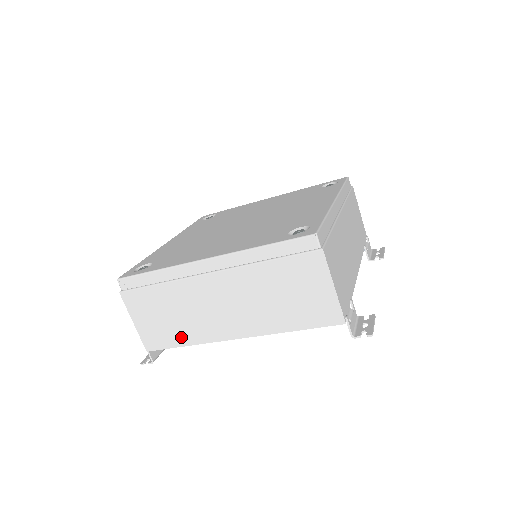
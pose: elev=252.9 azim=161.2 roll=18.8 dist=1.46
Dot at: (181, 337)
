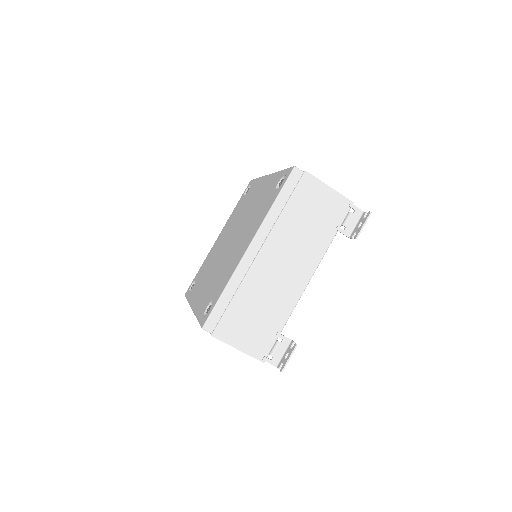
Dot at: occluded
